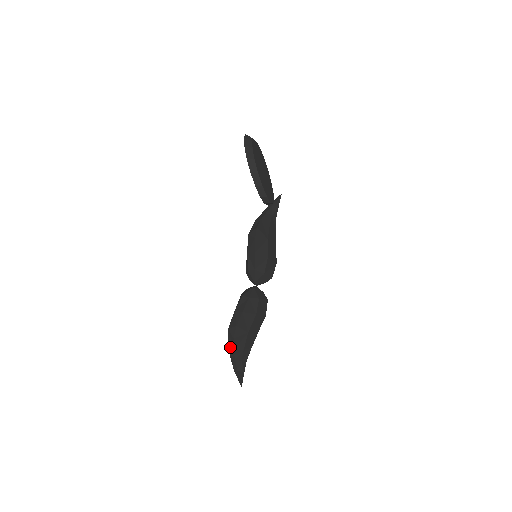
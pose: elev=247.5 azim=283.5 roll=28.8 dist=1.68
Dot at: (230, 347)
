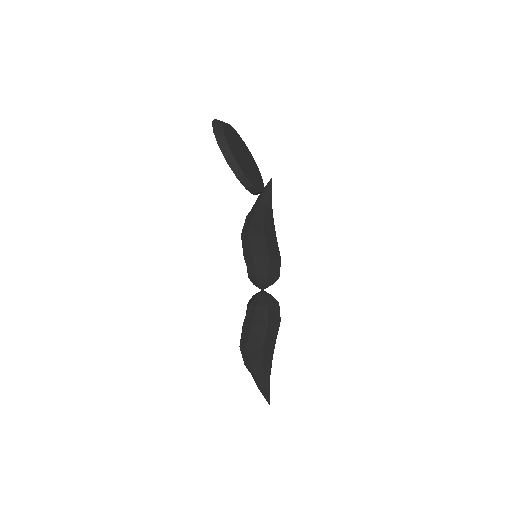
Dot at: (246, 366)
